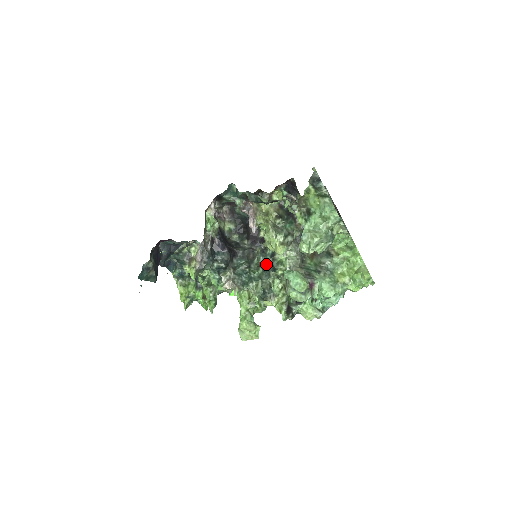
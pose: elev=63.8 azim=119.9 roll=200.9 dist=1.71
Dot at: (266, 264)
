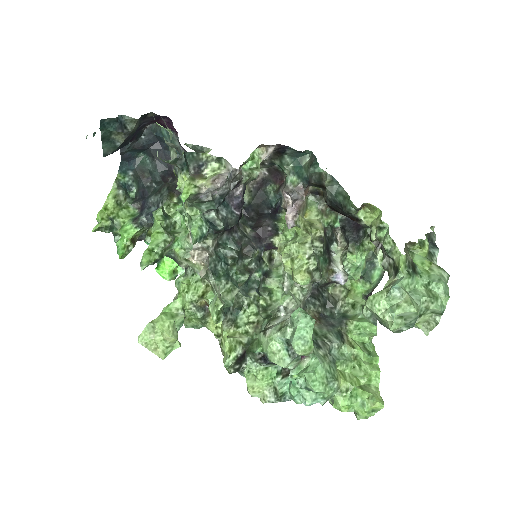
Dot at: (252, 277)
